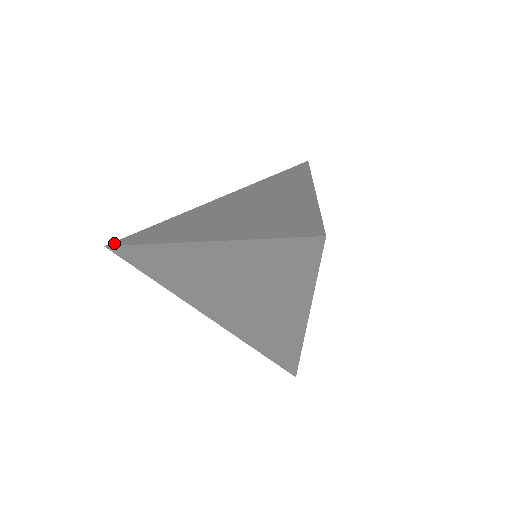
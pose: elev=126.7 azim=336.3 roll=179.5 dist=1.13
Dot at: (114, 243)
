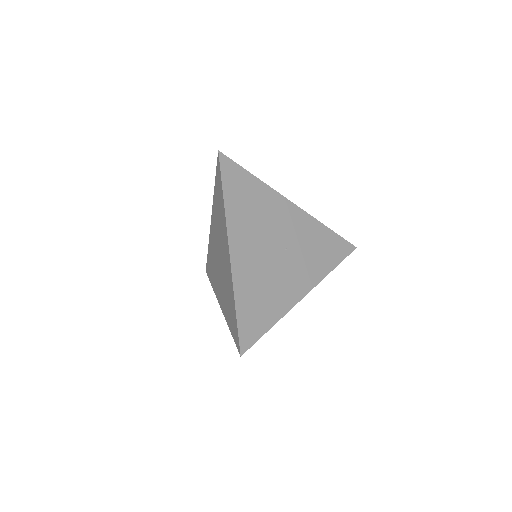
Dot at: occluded
